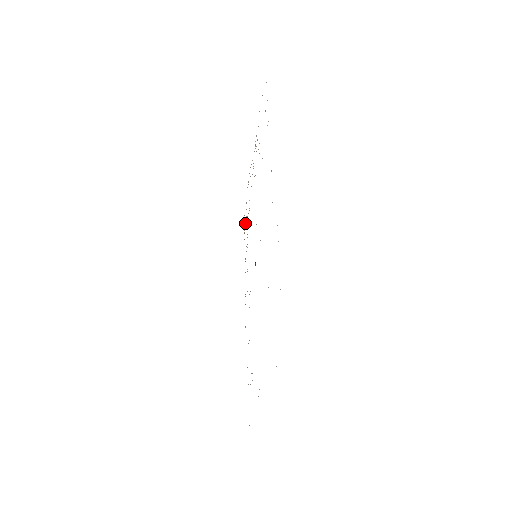
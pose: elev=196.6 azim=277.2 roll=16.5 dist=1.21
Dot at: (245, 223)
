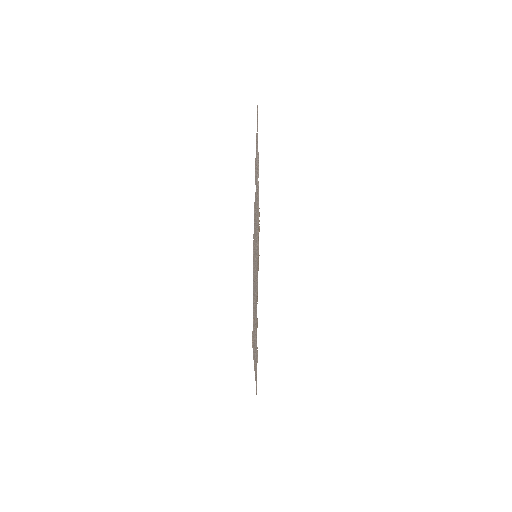
Dot at: (258, 223)
